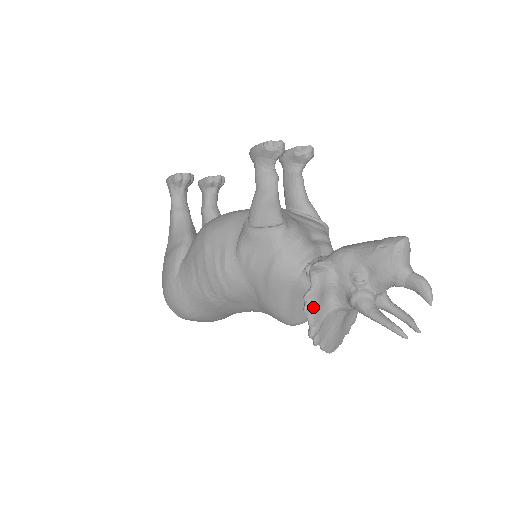
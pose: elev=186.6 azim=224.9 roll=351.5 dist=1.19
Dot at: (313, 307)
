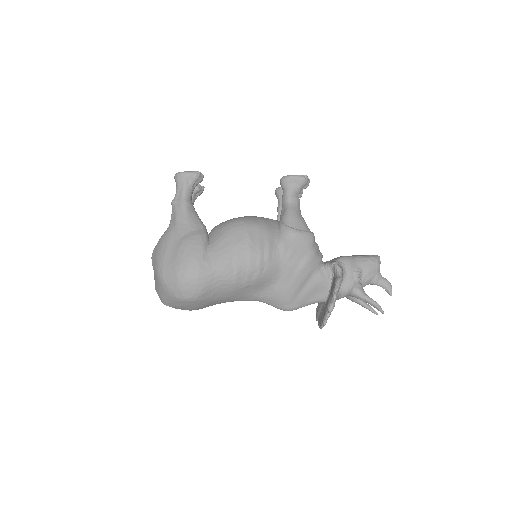
Dot at: occluded
